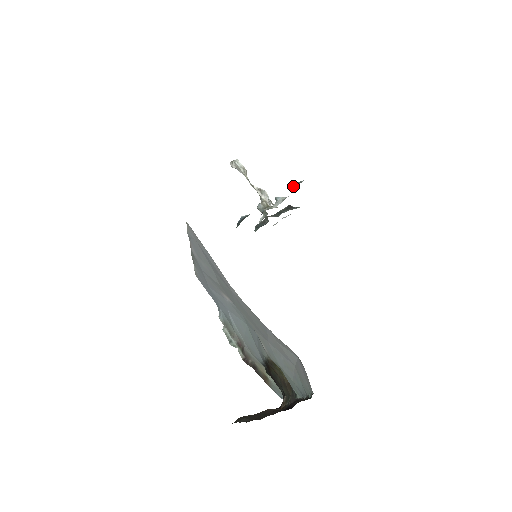
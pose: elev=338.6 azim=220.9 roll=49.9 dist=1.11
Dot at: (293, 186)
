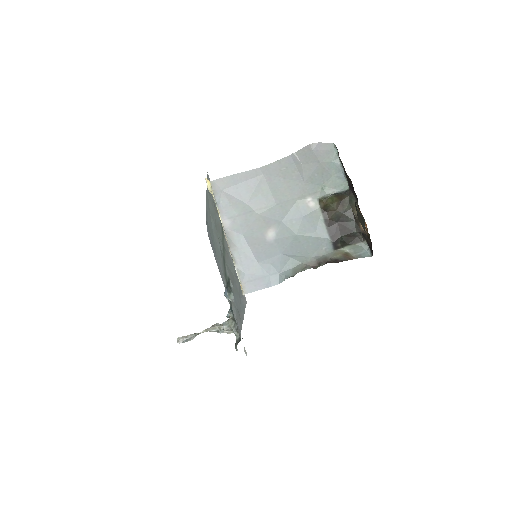
Dot at: occluded
